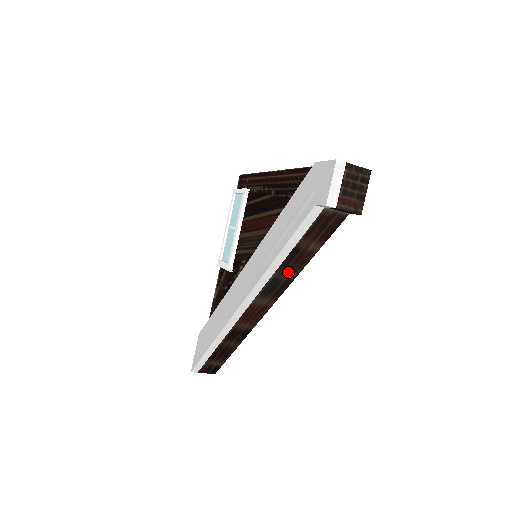
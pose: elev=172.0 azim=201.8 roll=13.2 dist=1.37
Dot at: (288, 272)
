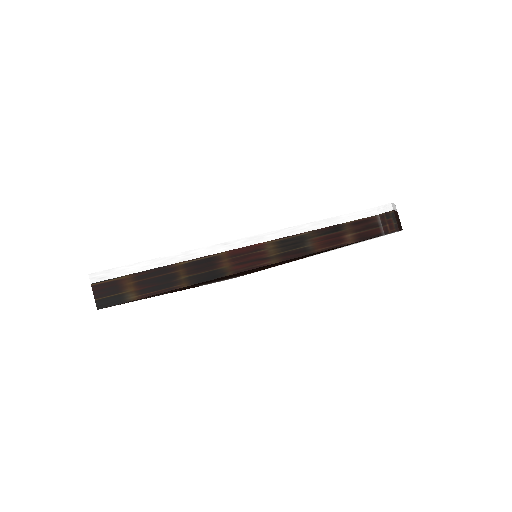
Dot at: (316, 242)
